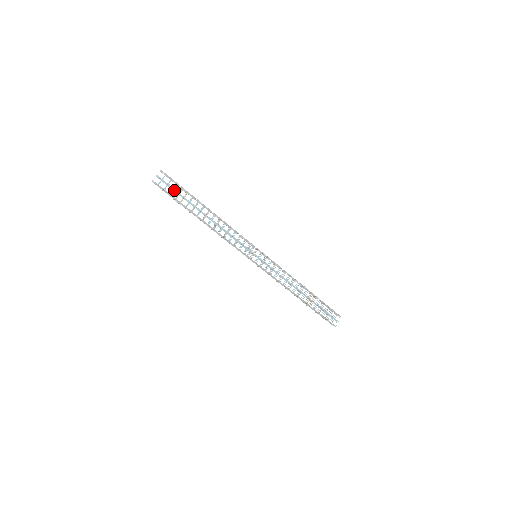
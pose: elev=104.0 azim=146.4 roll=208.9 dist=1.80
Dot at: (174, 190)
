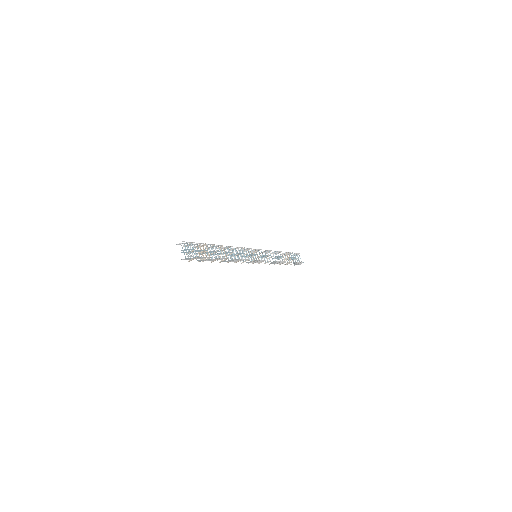
Dot at: occluded
